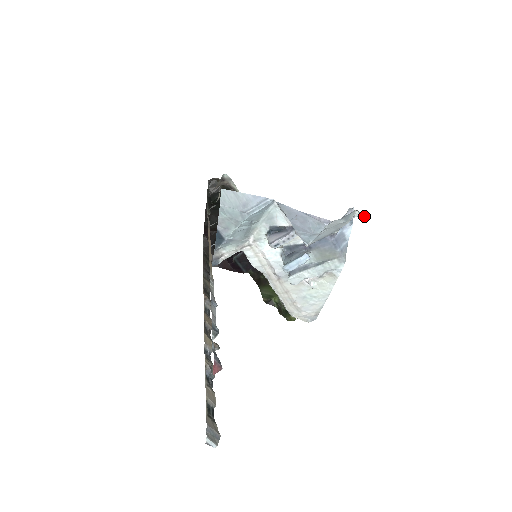
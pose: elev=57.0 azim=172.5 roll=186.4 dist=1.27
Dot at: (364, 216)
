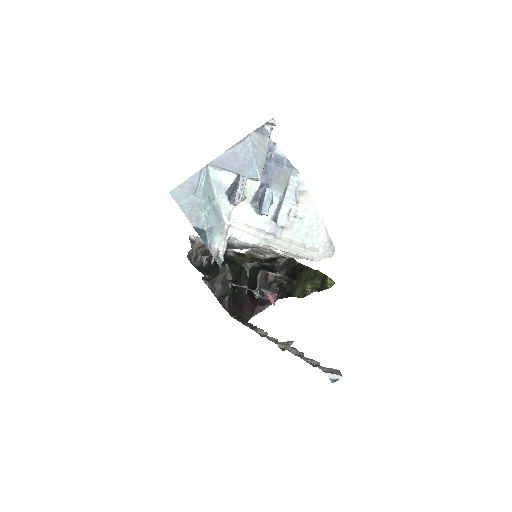
Dot at: (270, 121)
